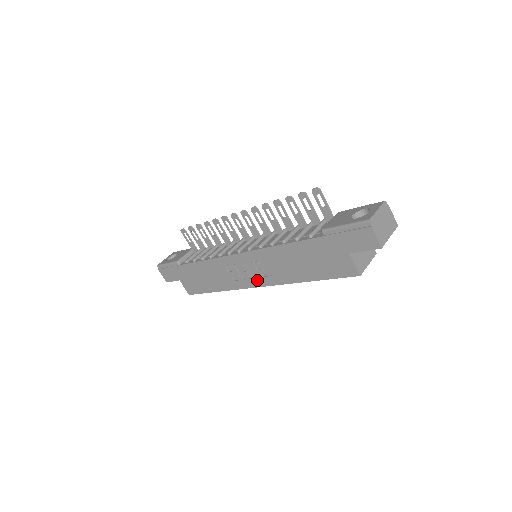
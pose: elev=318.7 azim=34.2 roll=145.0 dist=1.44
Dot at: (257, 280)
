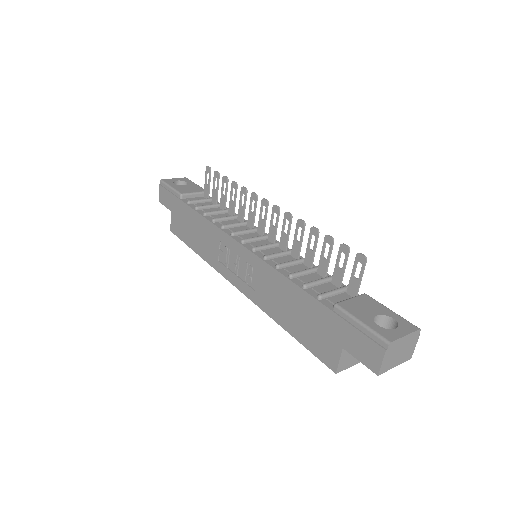
Dot at: (239, 281)
